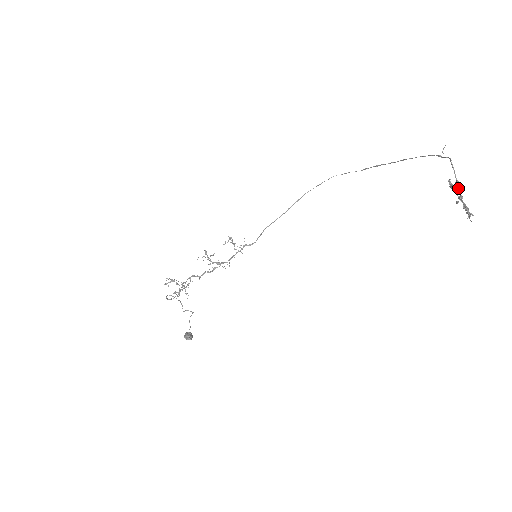
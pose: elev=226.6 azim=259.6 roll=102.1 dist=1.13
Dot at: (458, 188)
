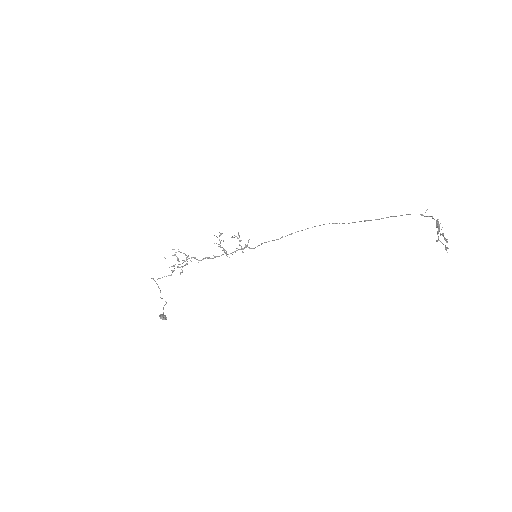
Dot at: (438, 232)
